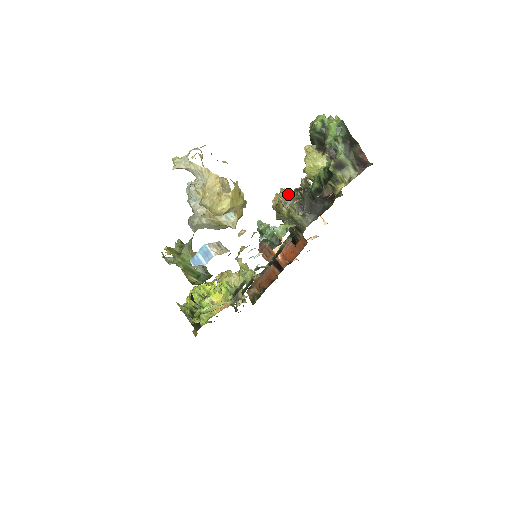
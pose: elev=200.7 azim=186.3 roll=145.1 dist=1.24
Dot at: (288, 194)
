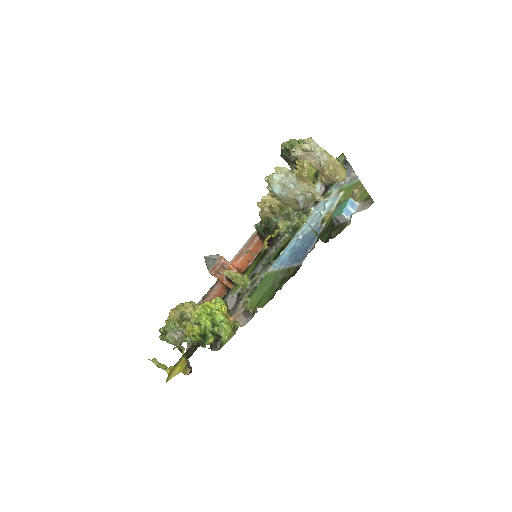
Dot at: (276, 198)
